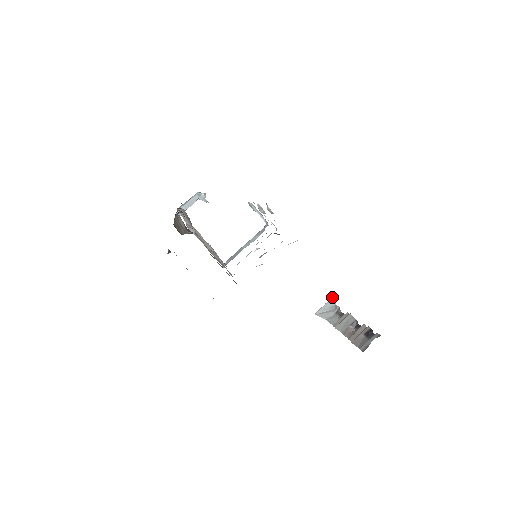
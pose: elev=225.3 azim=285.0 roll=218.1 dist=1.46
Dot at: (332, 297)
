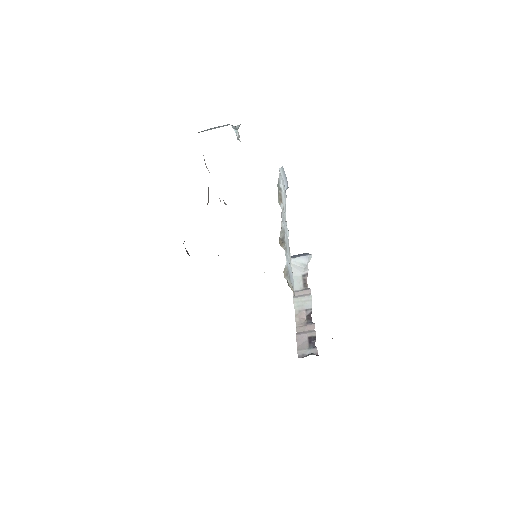
Dot at: (309, 255)
